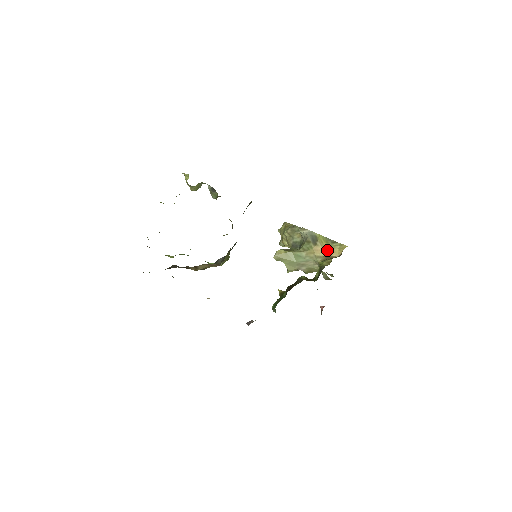
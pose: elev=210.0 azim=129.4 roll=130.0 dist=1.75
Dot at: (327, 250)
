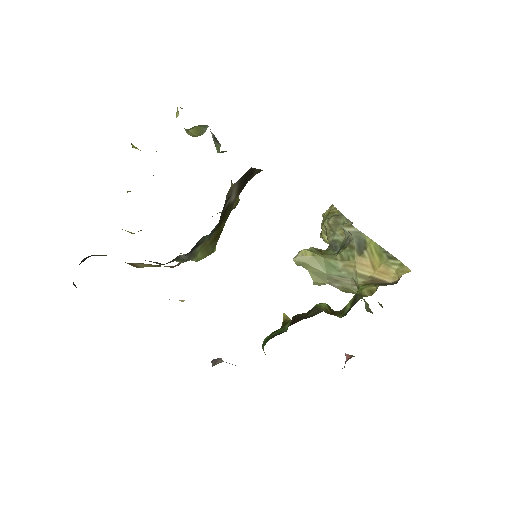
Dot at: (377, 268)
